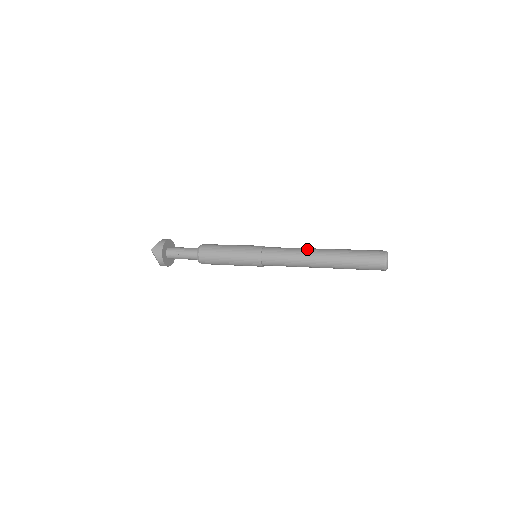
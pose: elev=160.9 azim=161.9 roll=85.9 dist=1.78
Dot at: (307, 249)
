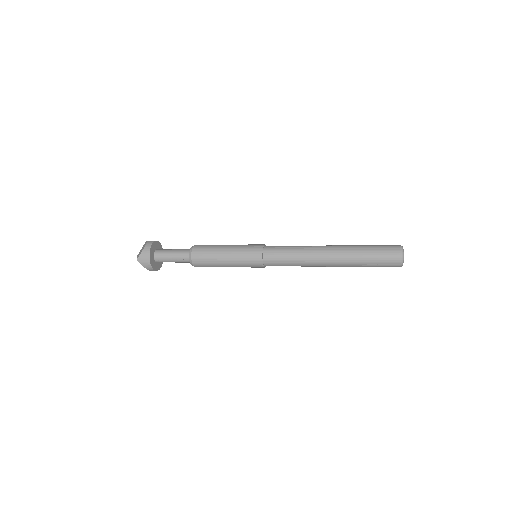
Dot at: (313, 250)
